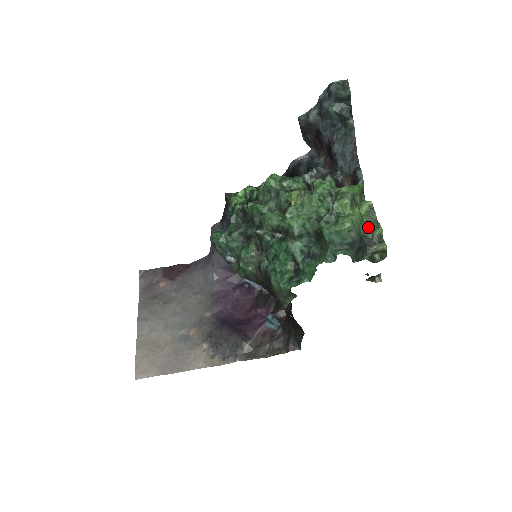
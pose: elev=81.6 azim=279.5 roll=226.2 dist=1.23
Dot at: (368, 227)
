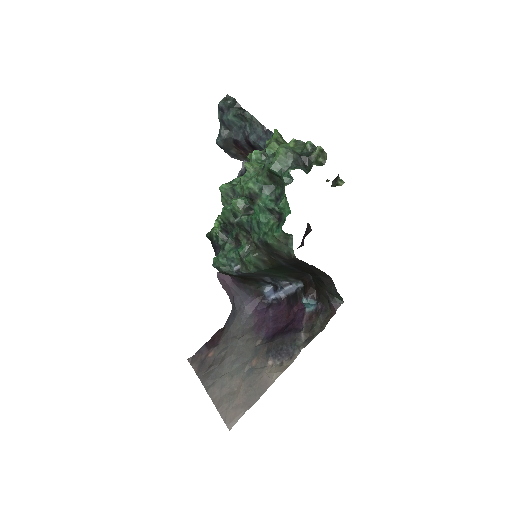
Dot at: (301, 149)
